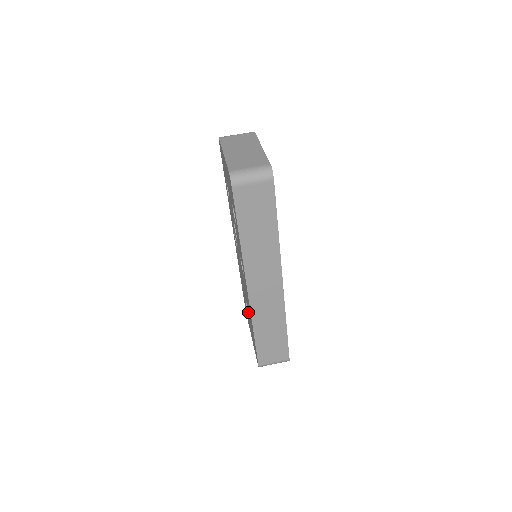
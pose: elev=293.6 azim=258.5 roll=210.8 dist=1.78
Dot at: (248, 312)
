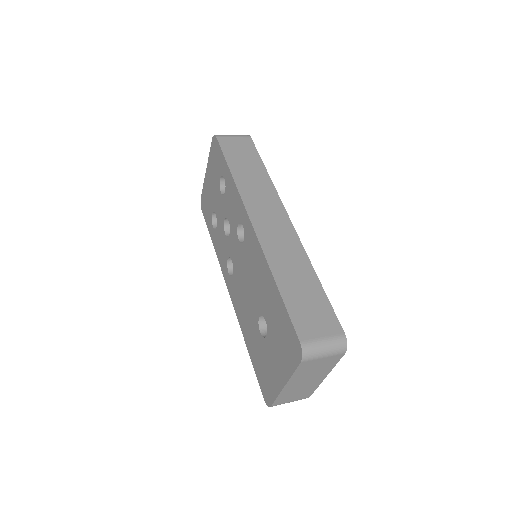
Dot at: (264, 314)
